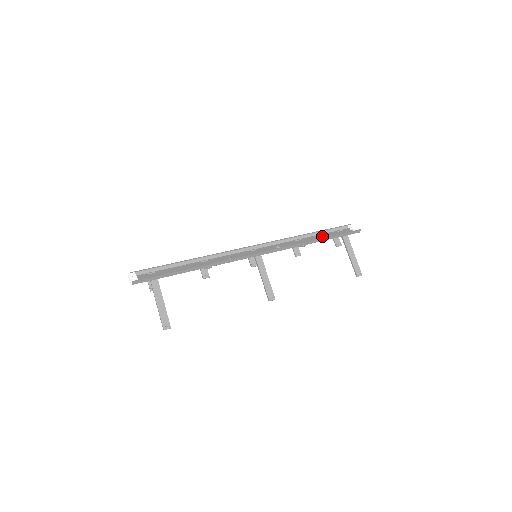
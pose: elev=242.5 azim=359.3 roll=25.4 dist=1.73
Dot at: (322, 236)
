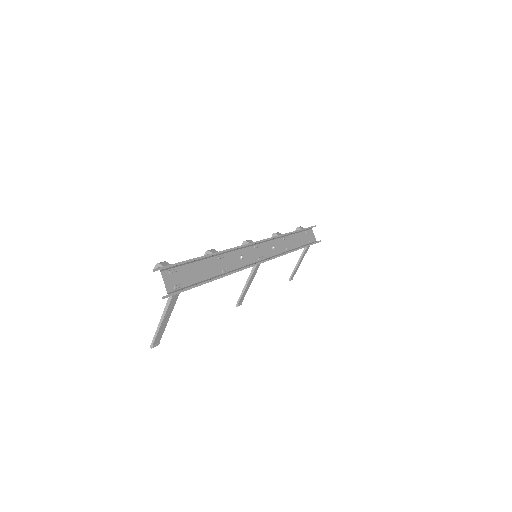
Dot at: (299, 238)
